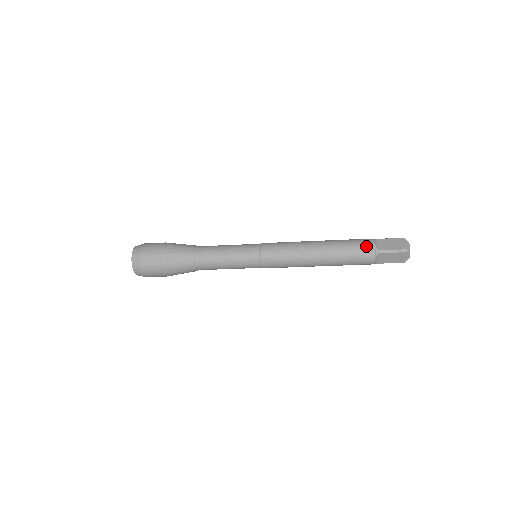
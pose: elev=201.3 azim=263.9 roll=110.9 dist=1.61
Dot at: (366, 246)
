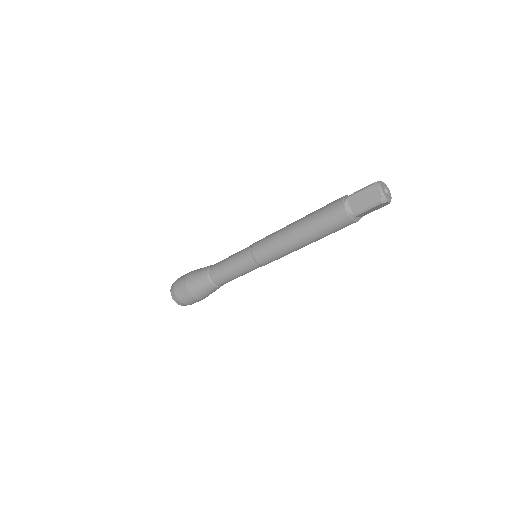
Dot at: (337, 199)
